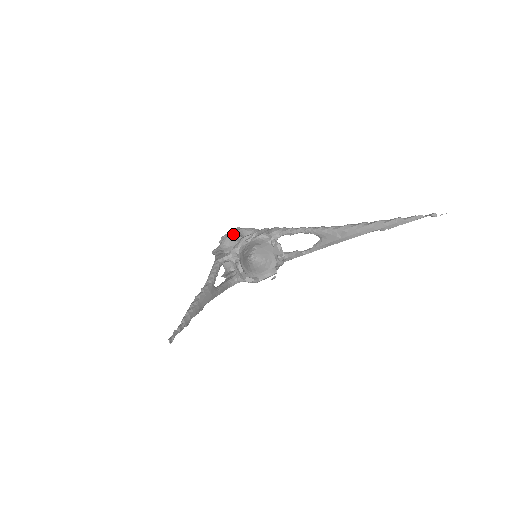
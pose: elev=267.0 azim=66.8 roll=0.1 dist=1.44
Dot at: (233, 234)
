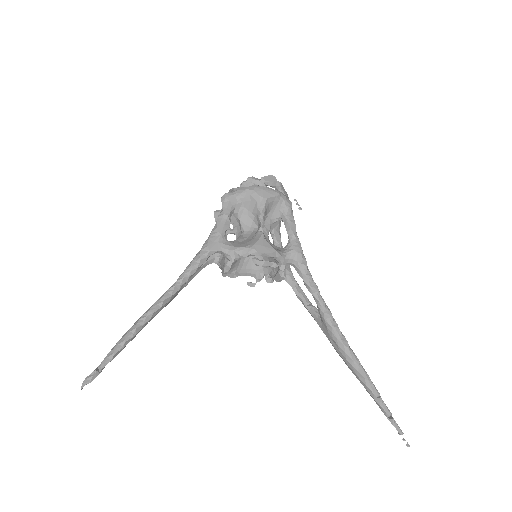
Dot at: (260, 201)
